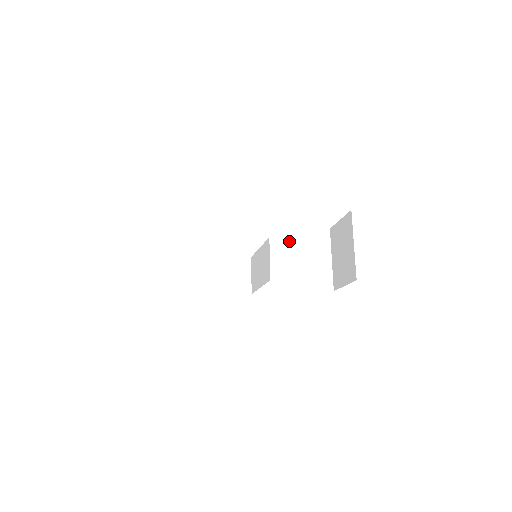
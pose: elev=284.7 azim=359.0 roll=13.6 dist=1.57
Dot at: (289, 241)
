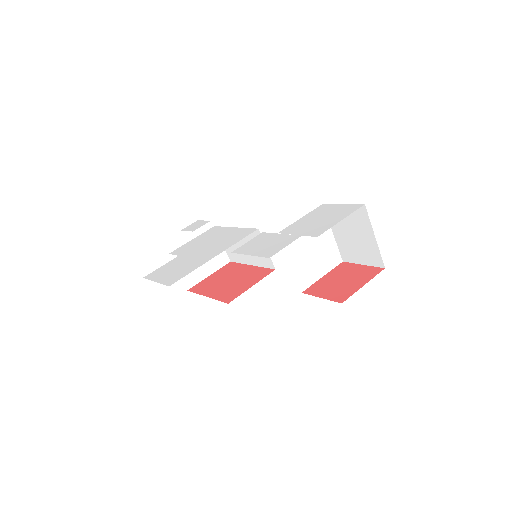
Dot at: (295, 240)
